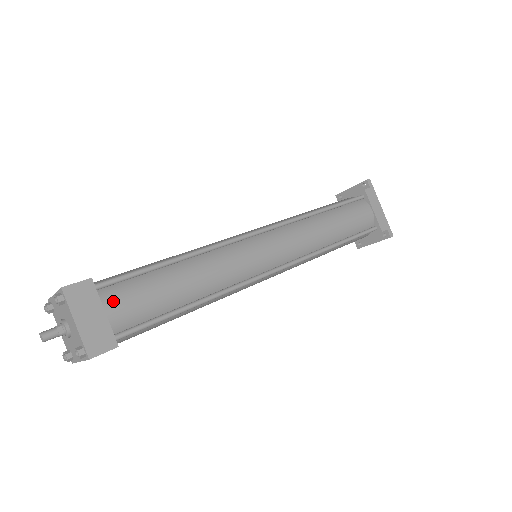
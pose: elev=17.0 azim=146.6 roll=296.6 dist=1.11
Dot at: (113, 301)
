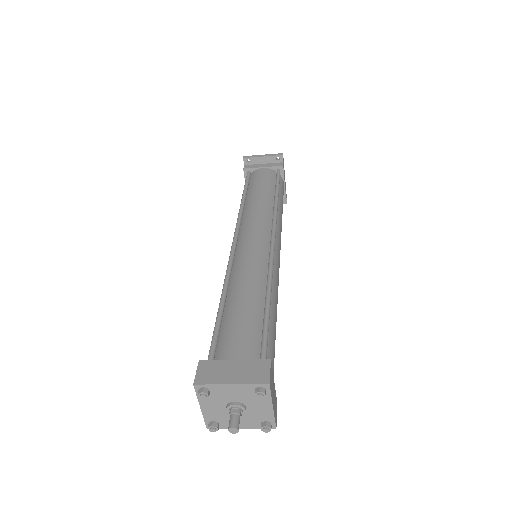
Dot at: occluded
